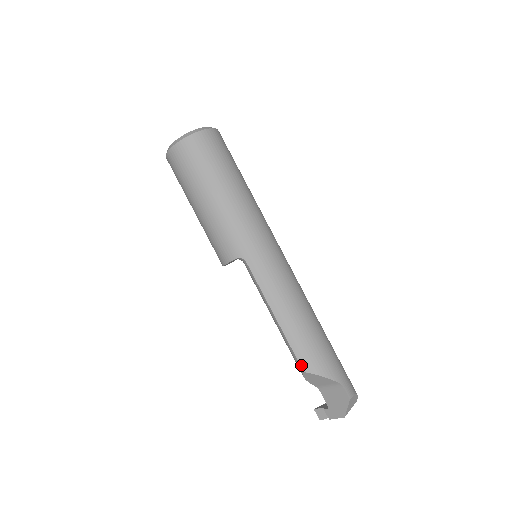
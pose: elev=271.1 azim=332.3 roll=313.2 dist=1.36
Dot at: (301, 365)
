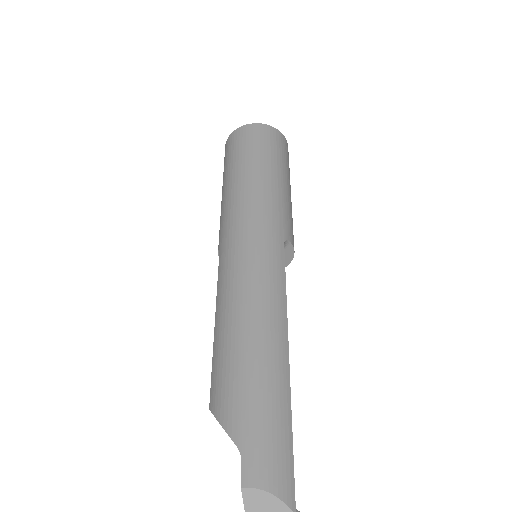
Dot at: (210, 397)
